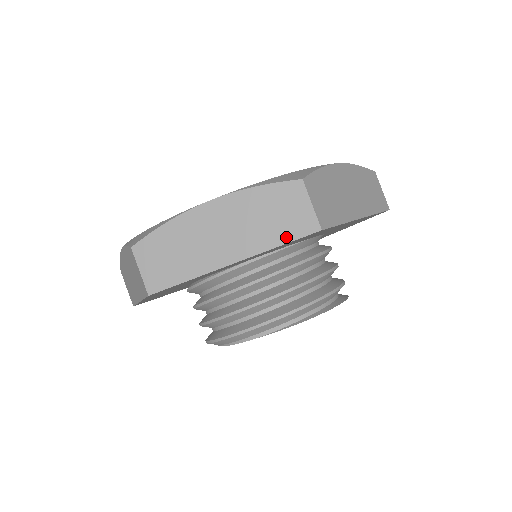
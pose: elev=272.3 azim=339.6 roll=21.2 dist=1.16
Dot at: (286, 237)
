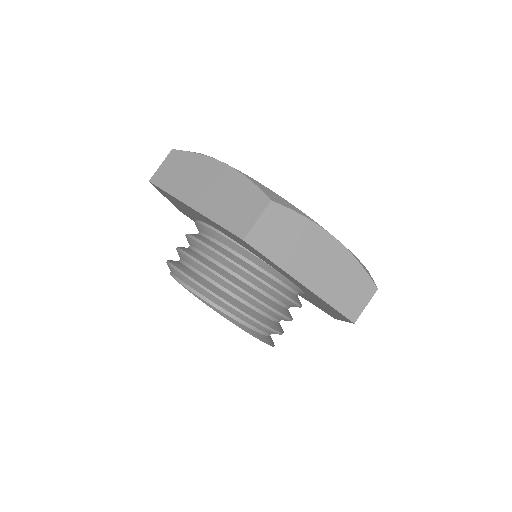
Dot at: (226, 223)
